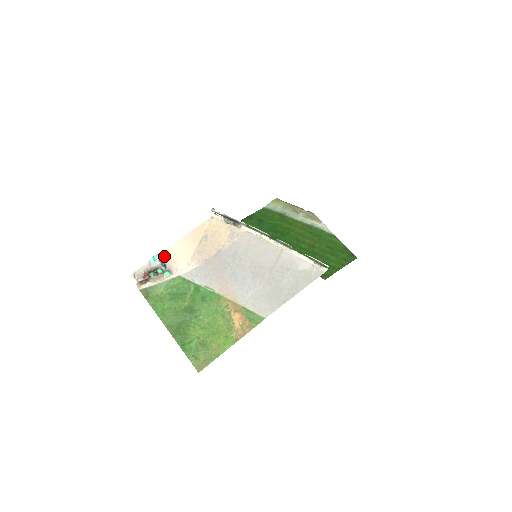
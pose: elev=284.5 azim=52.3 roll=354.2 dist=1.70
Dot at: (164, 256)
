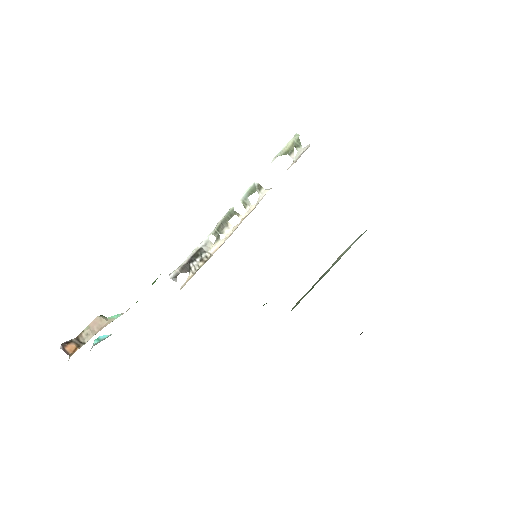
Dot at: occluded
